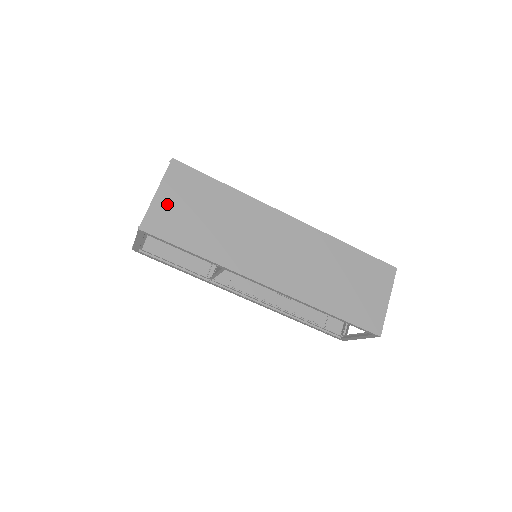
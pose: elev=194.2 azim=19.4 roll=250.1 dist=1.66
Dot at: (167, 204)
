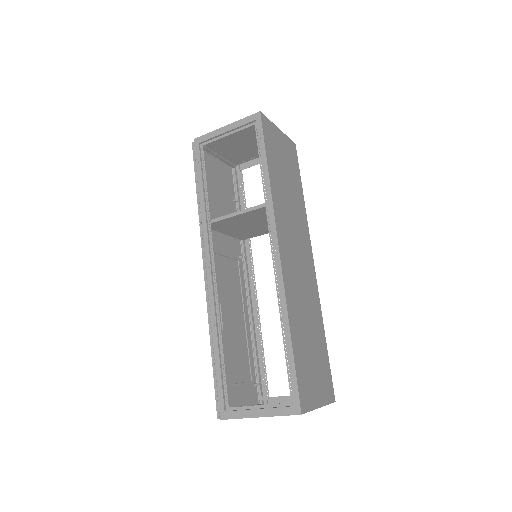
Dot at: (278, 139)
